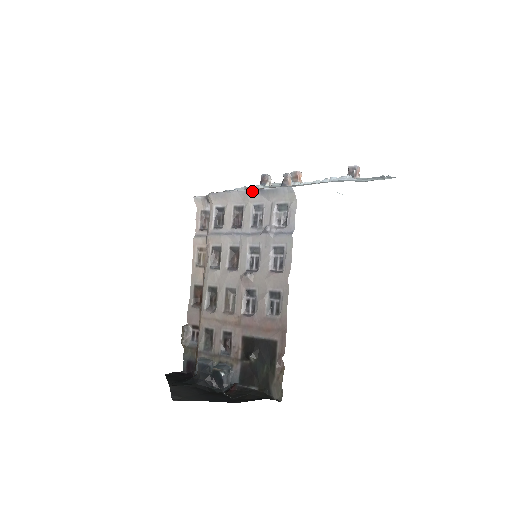
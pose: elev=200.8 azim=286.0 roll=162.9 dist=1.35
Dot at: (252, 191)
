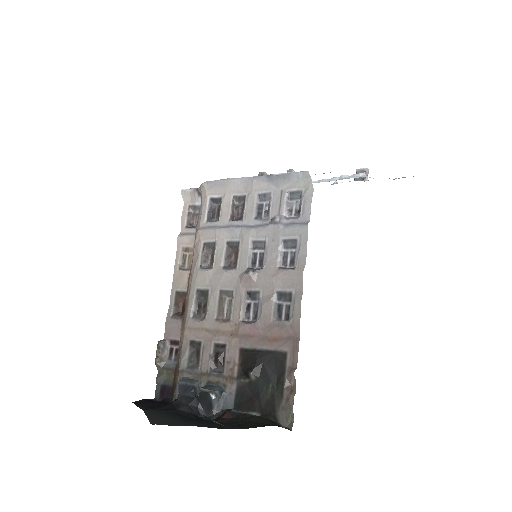
Dot at: (258, 177)
